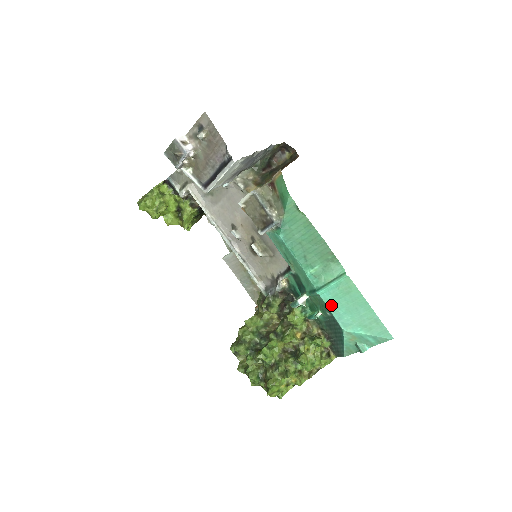
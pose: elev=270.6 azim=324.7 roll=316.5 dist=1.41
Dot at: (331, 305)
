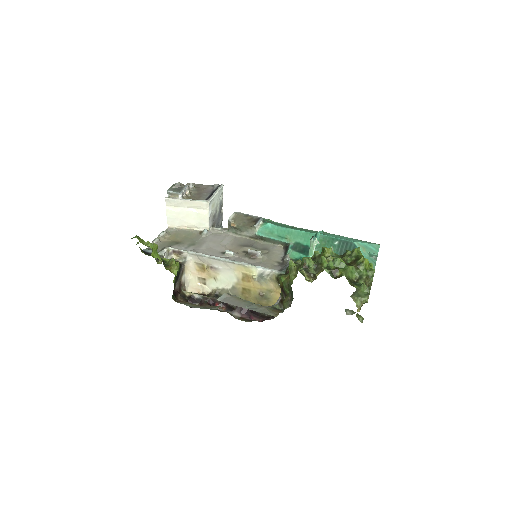
Dot at: (332, 236)
